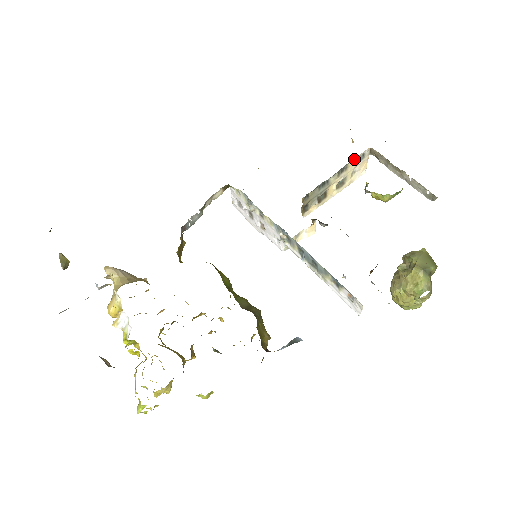
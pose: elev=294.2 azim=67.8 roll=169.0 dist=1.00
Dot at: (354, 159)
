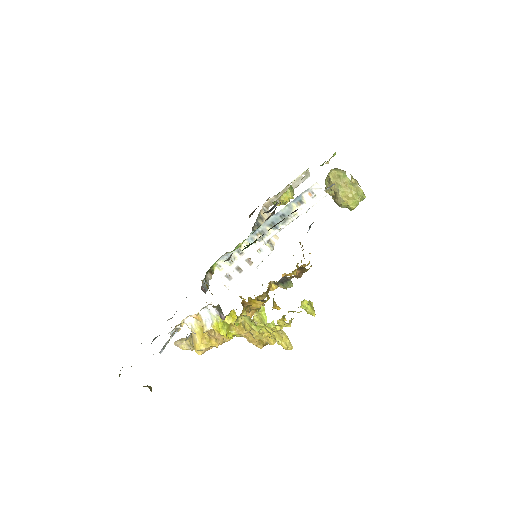
Dot at: (261, 211)
